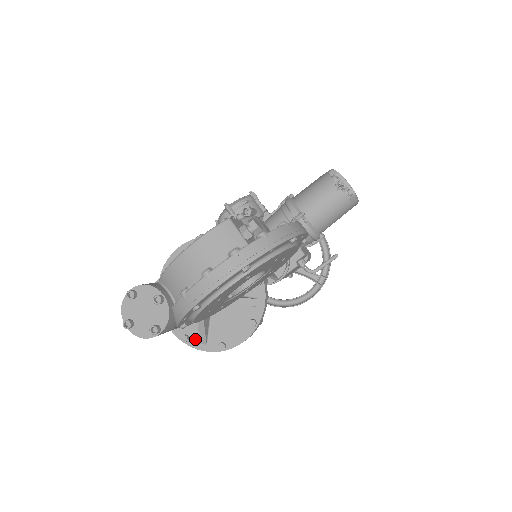
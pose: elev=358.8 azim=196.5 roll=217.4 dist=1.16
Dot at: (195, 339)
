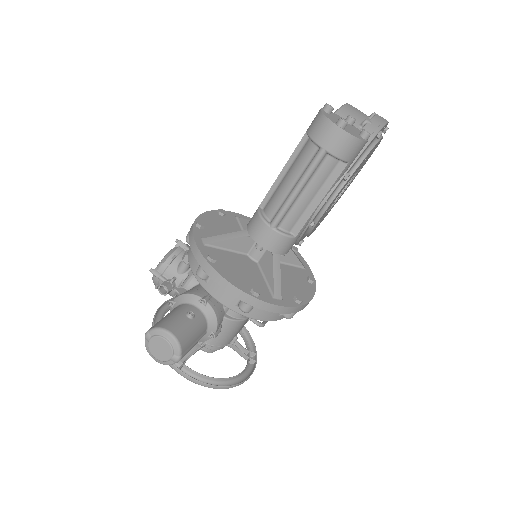
Dot at: (266, 294)
